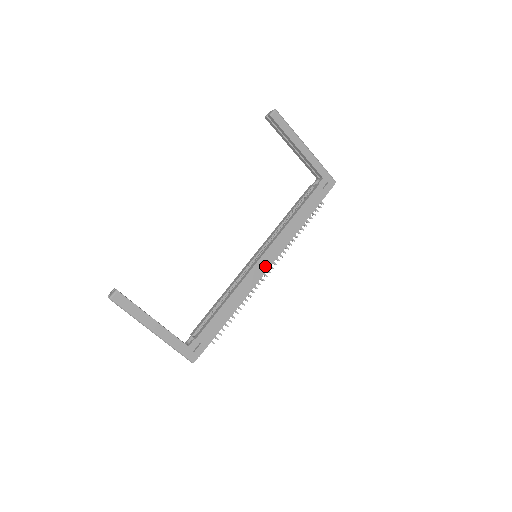
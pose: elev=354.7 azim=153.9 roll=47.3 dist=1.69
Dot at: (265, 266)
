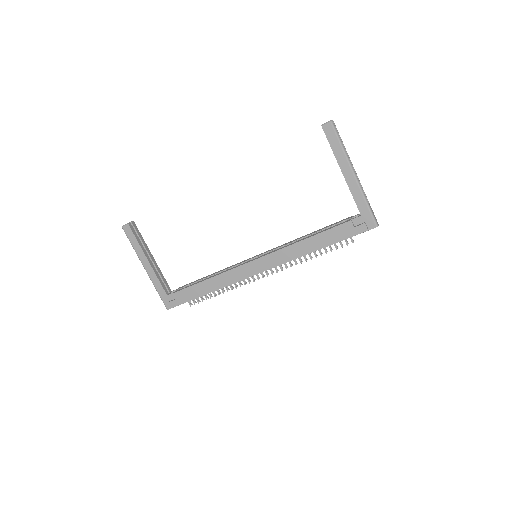
Dot at: (256, 269)
